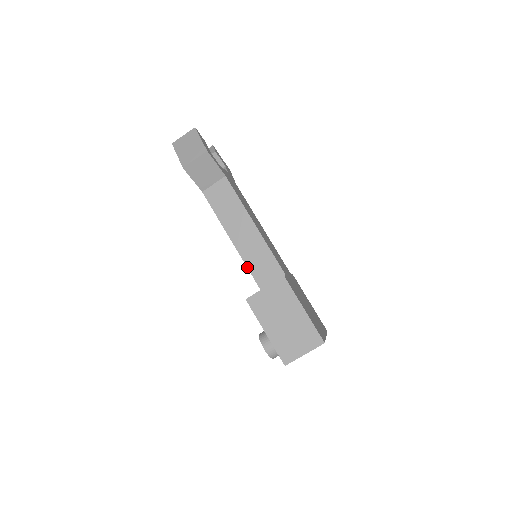
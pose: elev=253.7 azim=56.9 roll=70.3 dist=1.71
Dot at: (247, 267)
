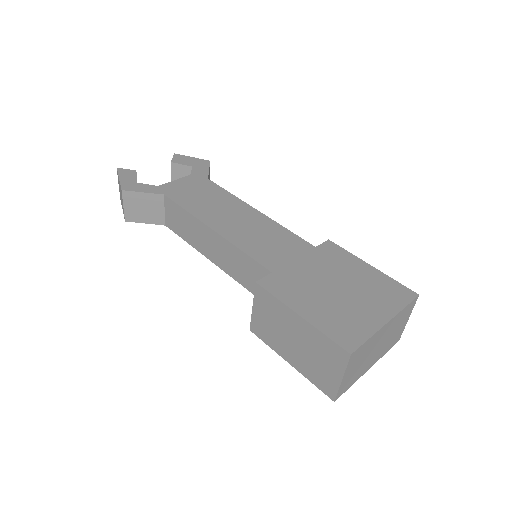
Dot at: occluded
